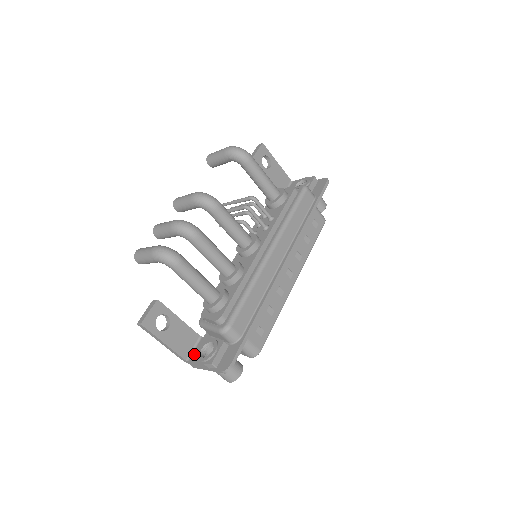
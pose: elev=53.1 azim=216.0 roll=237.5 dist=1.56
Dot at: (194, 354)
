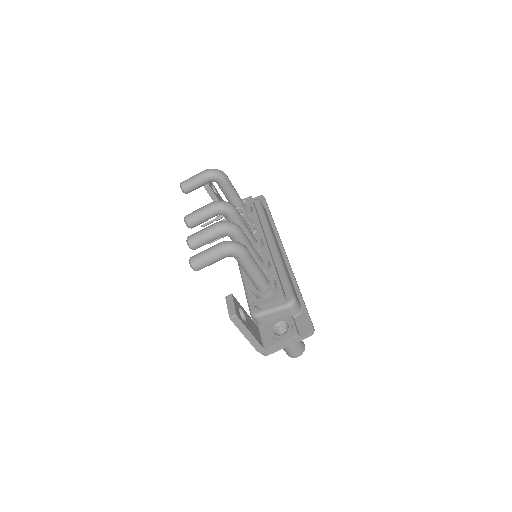
Dot at: (267, 340)
